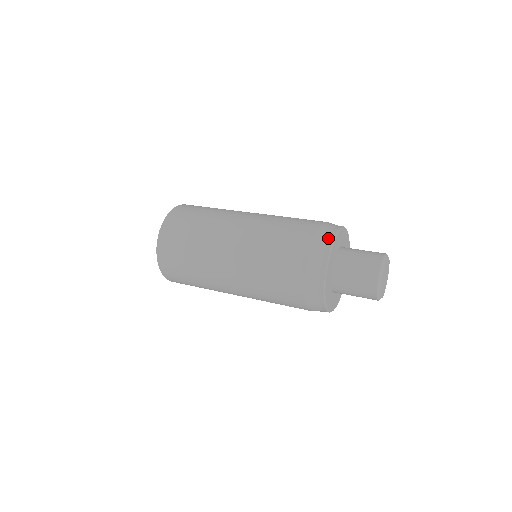
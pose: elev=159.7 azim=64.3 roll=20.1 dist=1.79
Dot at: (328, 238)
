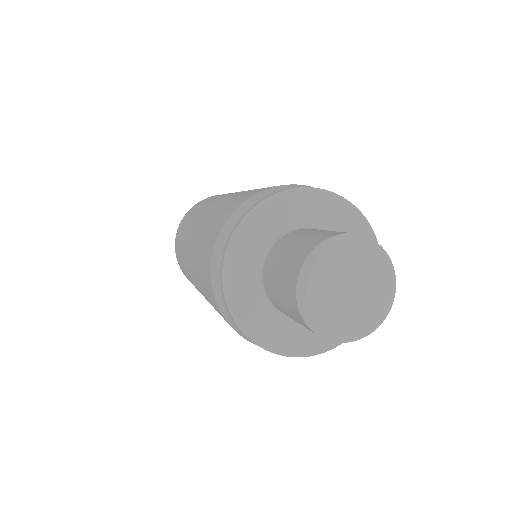
Dot at: (286, 188)
